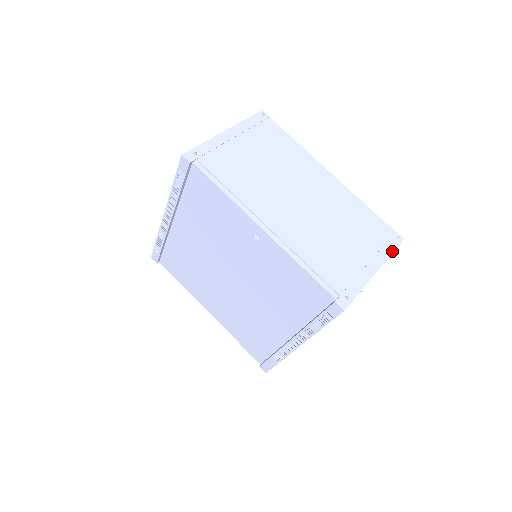
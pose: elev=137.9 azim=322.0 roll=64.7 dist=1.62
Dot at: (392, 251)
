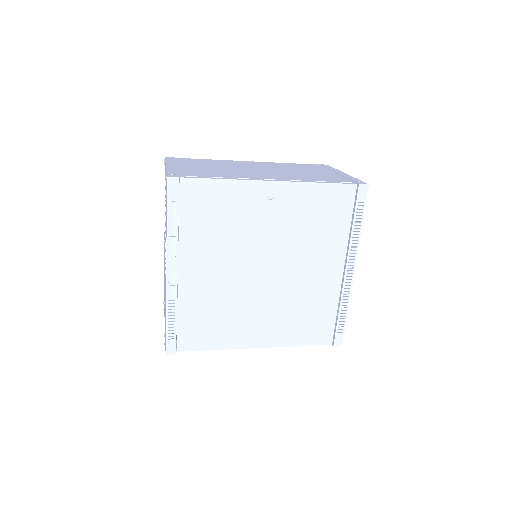
Dot at: (334, 168)
